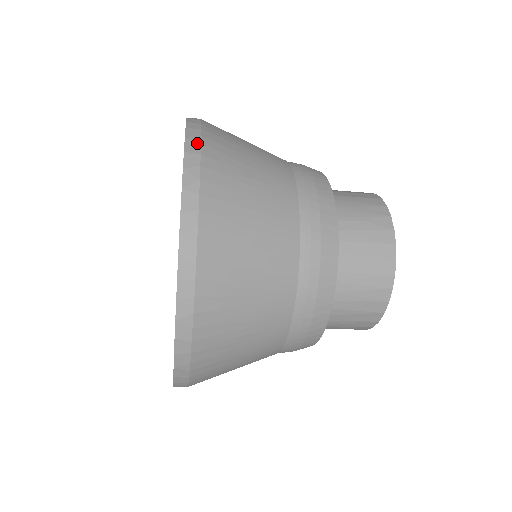
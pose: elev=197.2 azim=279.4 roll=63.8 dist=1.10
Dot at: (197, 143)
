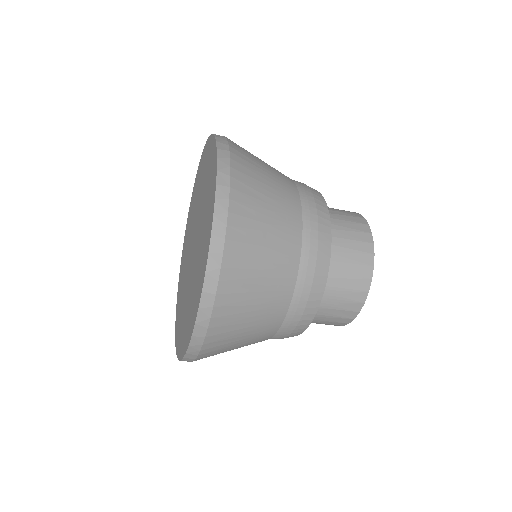
Dot at: occluded
